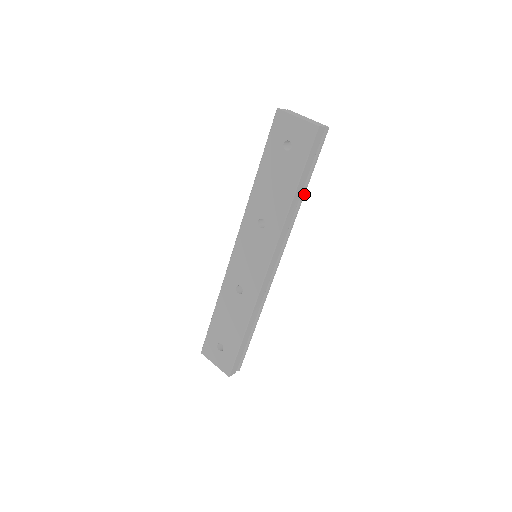
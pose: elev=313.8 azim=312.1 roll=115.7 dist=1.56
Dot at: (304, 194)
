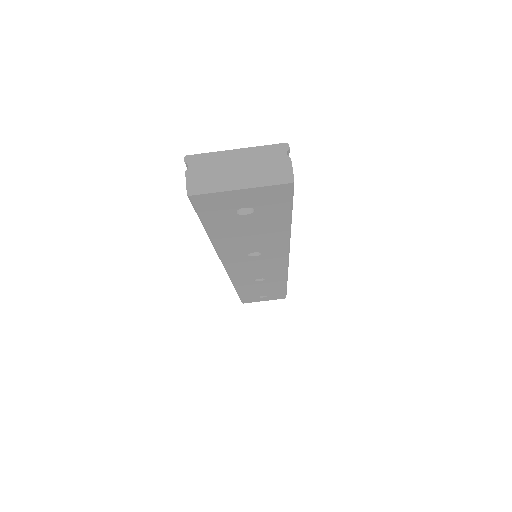
Dot at: occluded
